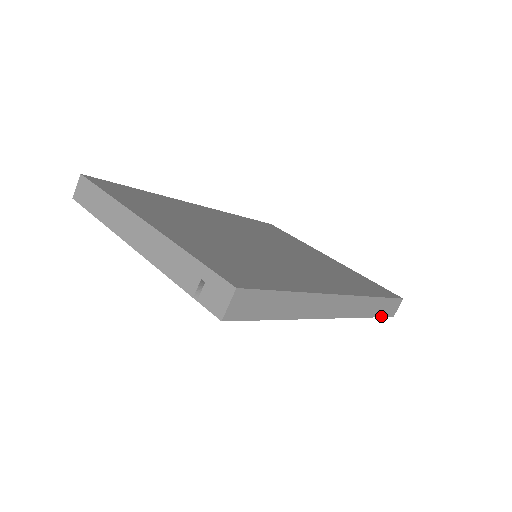
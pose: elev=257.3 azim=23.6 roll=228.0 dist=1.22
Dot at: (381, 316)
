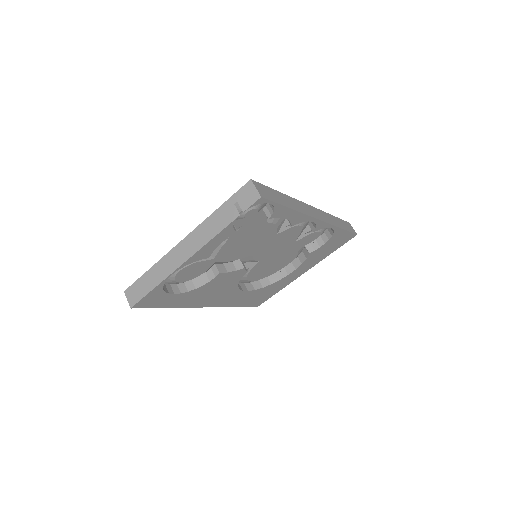
Dot at: (348, 231)
